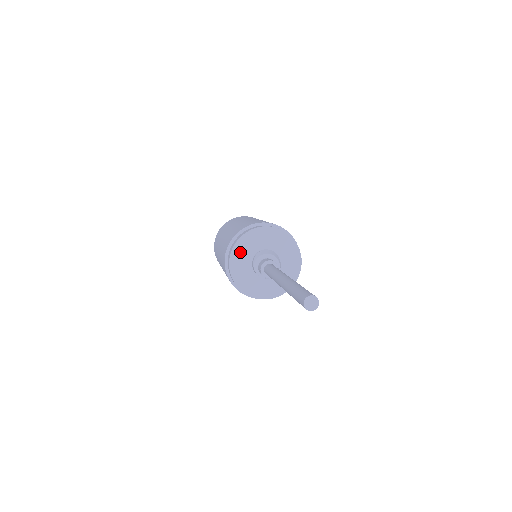
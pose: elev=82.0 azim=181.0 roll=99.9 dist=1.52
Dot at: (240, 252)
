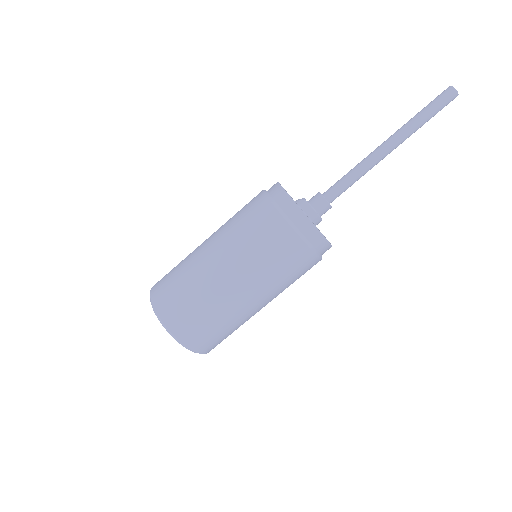
Dot at: occluded
